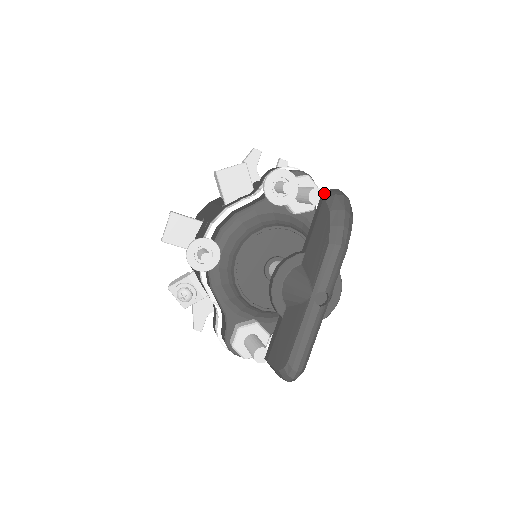
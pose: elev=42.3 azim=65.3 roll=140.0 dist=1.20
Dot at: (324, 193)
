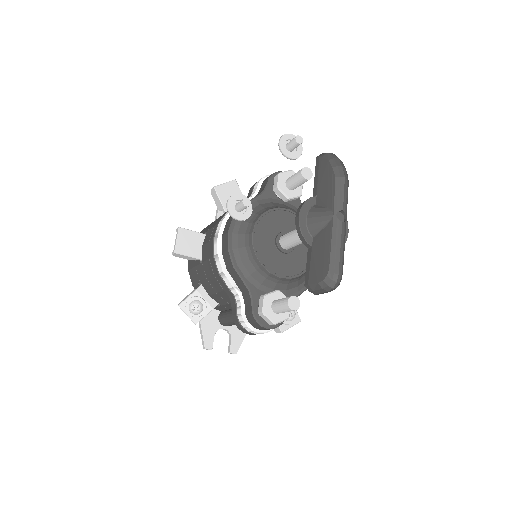
Dot at: (318, 156)
